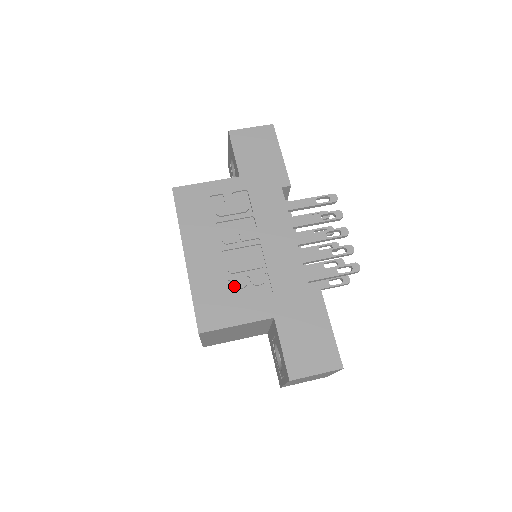
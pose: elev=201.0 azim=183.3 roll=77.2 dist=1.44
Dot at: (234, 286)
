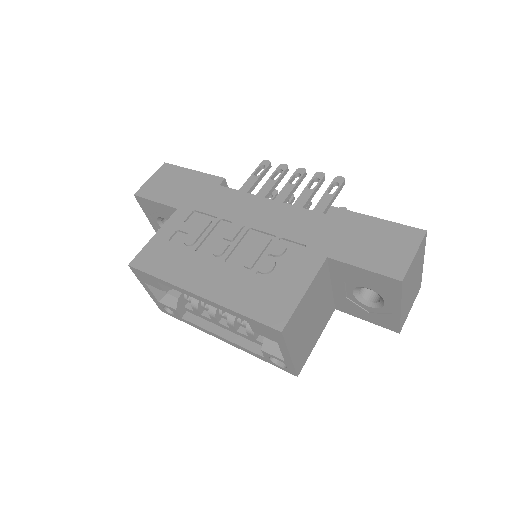
Dot at: (266, 271)
